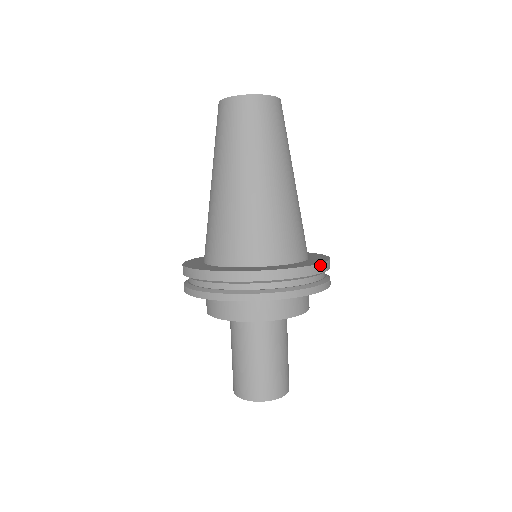
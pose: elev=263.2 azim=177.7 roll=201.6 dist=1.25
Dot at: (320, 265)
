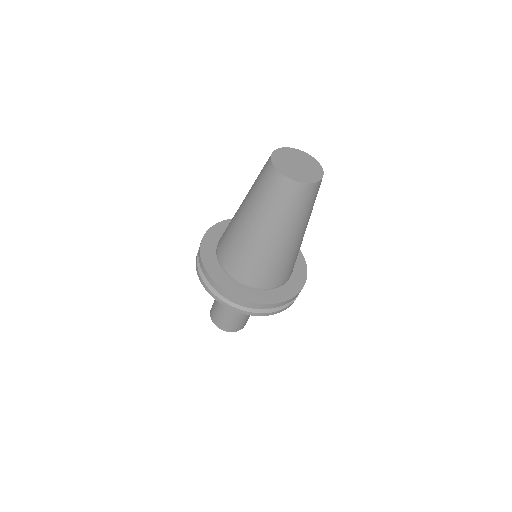
Dot at: (298, 293)
